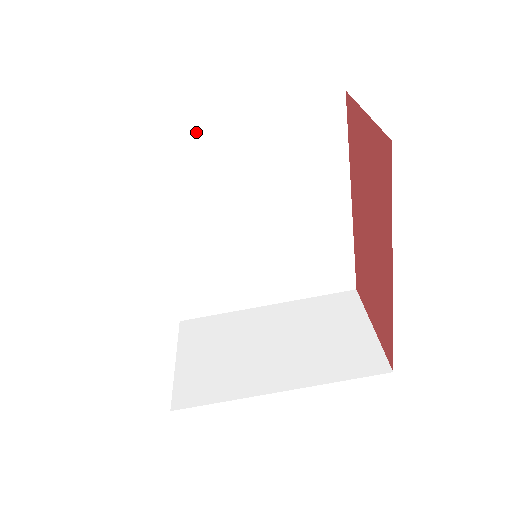
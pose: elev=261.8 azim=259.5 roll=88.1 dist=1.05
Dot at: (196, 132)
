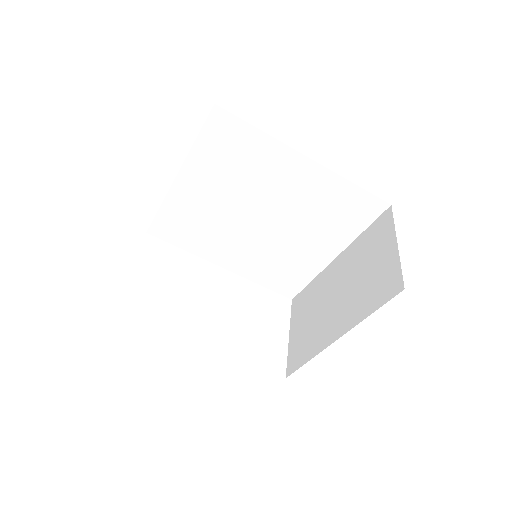
Dot at: (174, 200)
